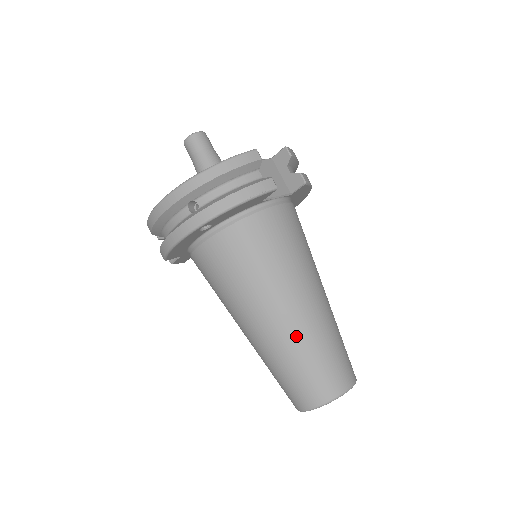
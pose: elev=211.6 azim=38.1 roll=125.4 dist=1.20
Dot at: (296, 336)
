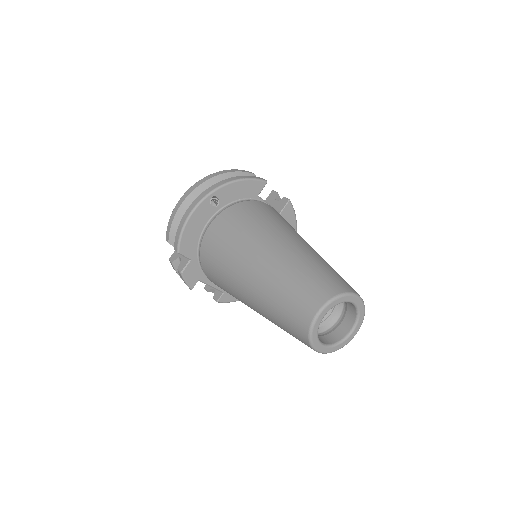
Dot at: (295, 255)
